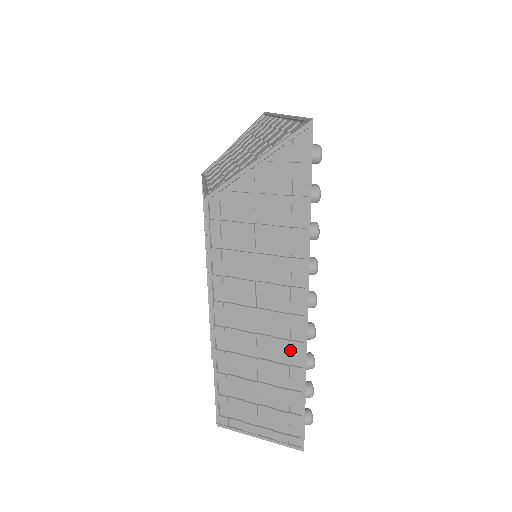
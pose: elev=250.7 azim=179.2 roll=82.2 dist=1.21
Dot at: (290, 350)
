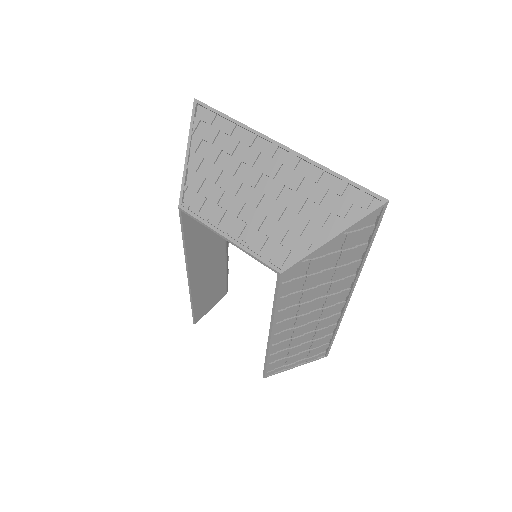
Dot at: (330, 320)
